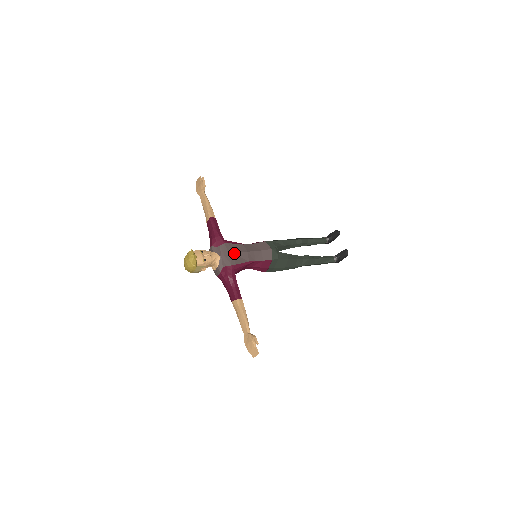
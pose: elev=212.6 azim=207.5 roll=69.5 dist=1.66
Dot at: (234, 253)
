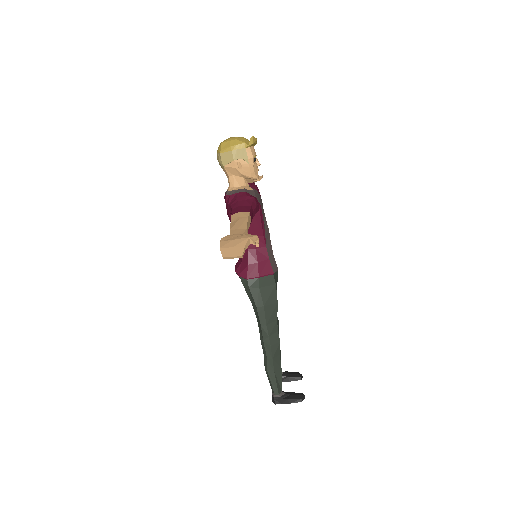
Dot at: occluded
